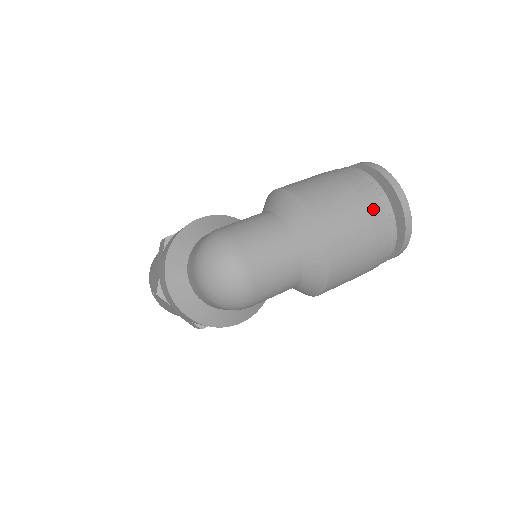
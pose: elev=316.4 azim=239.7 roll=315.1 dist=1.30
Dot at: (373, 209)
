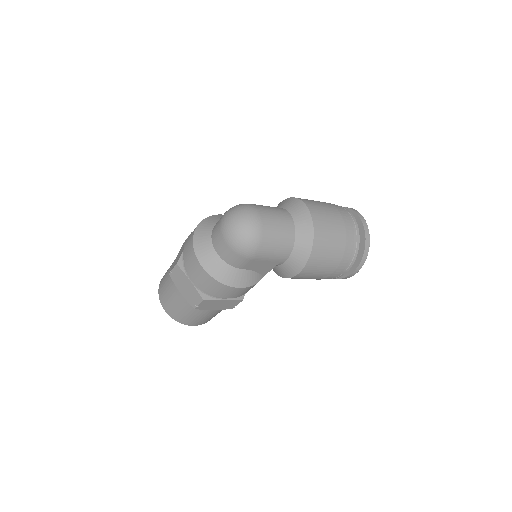
Dot at: (345, 218)
